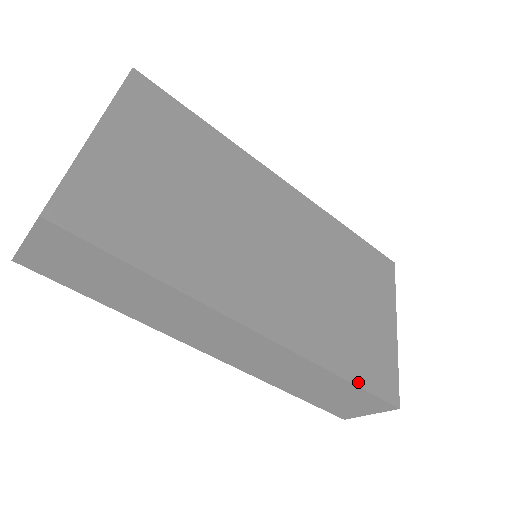
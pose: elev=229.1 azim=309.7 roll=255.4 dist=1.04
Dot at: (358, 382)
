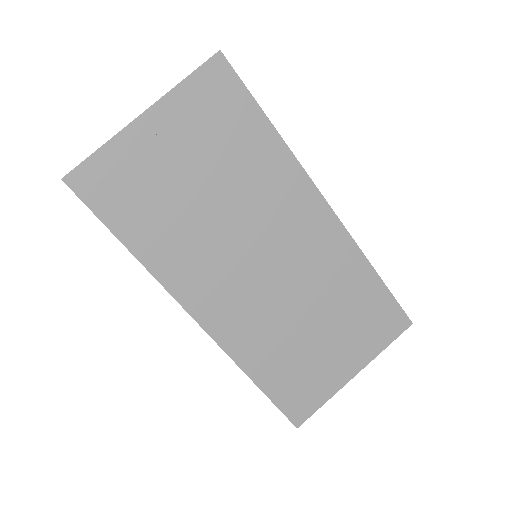
Dot at: (269, 393)
